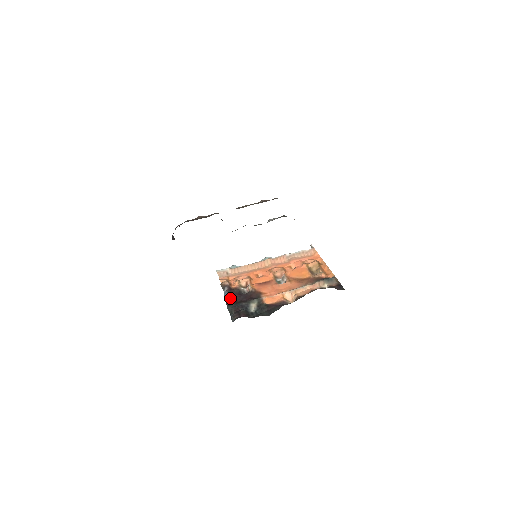
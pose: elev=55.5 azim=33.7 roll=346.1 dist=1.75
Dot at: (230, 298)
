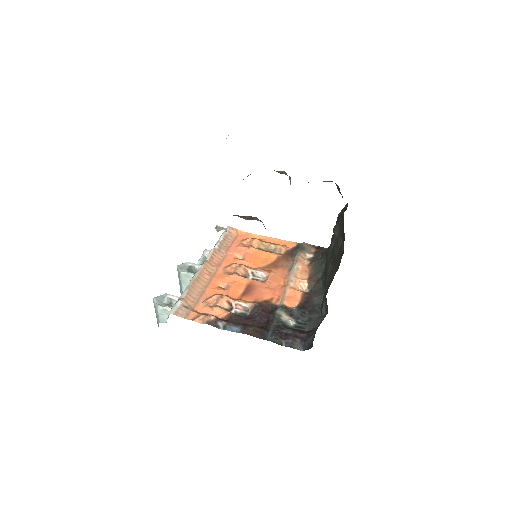
Dot at: (251, 329)
